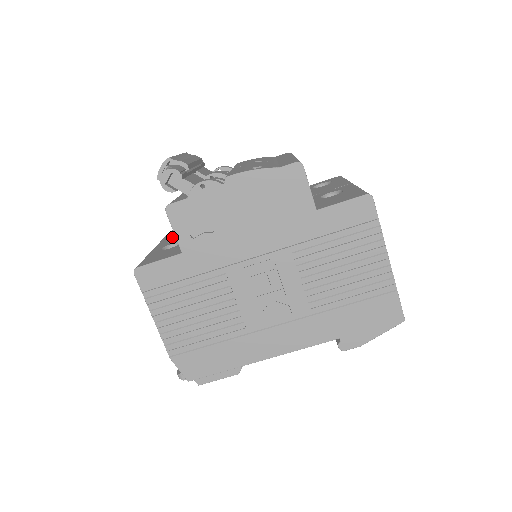
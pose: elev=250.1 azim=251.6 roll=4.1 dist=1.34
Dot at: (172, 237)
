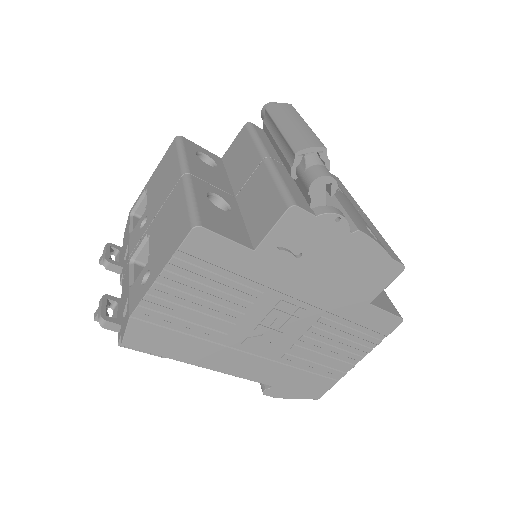
Dot at: (202, 168)
